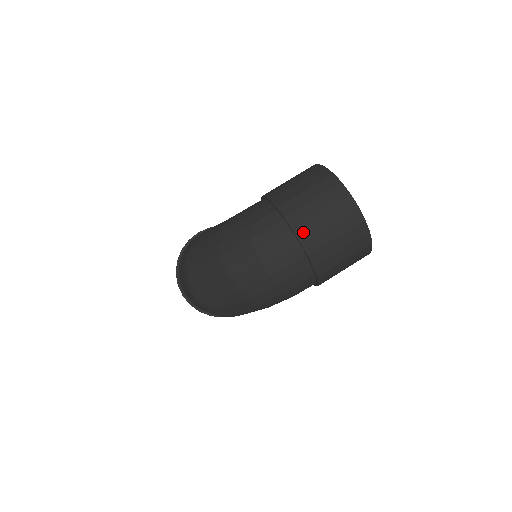
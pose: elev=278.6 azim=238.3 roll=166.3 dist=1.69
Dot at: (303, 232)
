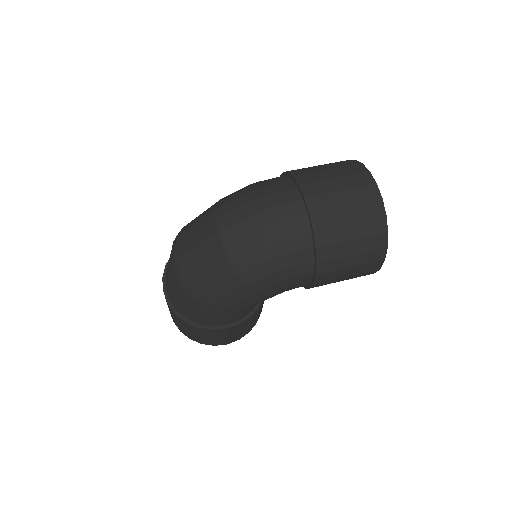
Dot at: (310, 189)
